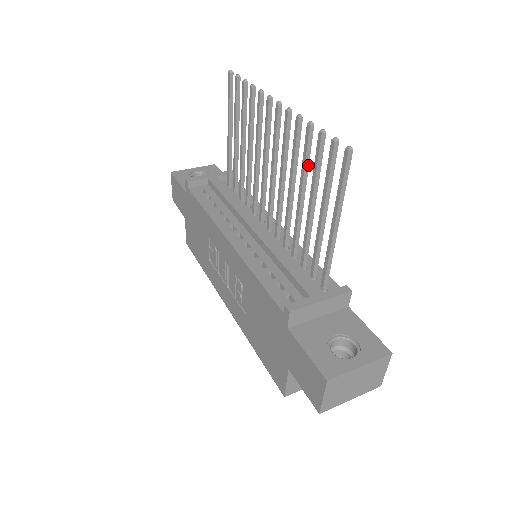
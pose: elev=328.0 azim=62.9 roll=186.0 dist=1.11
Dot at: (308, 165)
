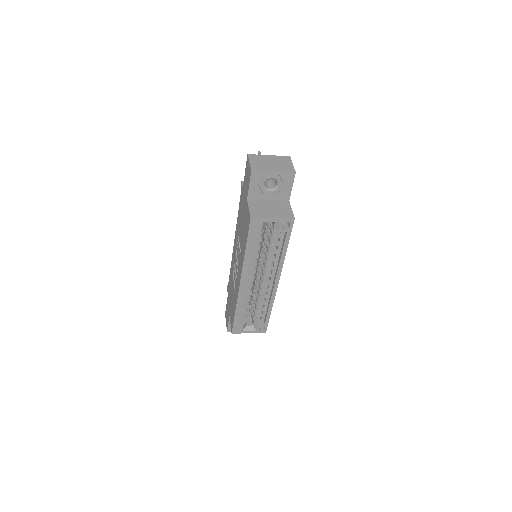
Dot at: occluded
